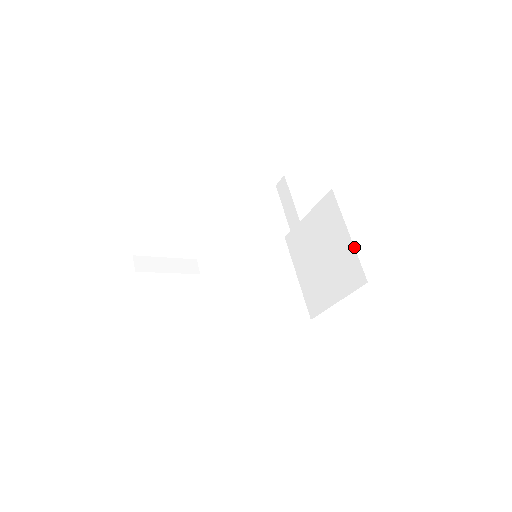
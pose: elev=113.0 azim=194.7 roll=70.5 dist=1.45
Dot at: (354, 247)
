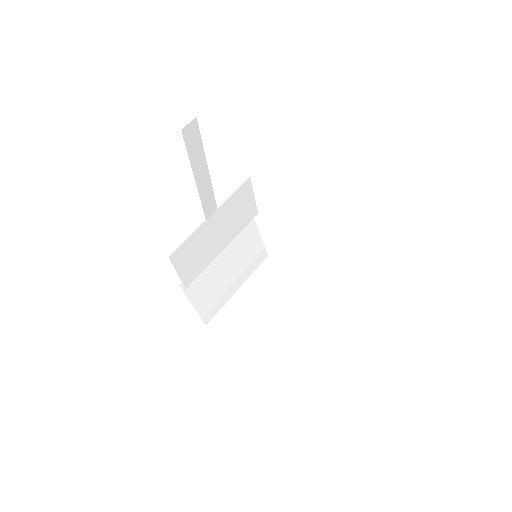
Dot at: occluded
